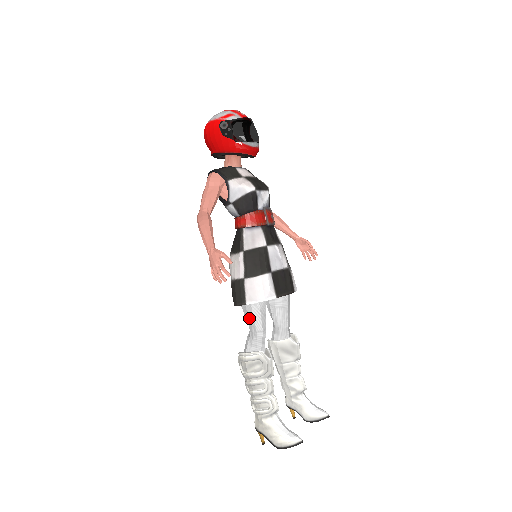
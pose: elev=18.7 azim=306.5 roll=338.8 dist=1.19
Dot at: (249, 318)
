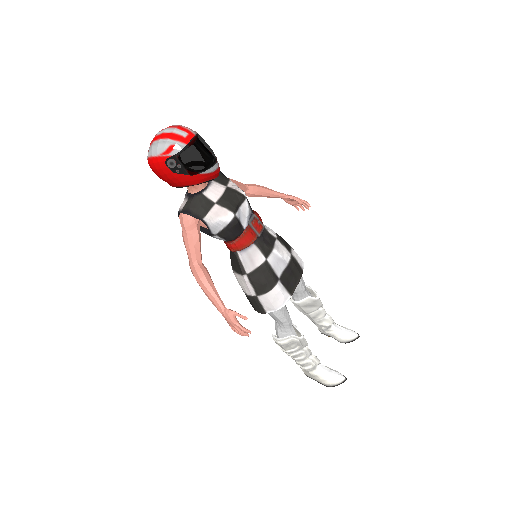
Dot at: (272, 316)
